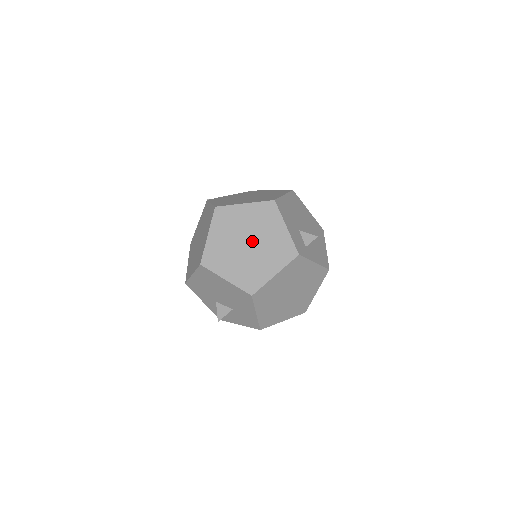
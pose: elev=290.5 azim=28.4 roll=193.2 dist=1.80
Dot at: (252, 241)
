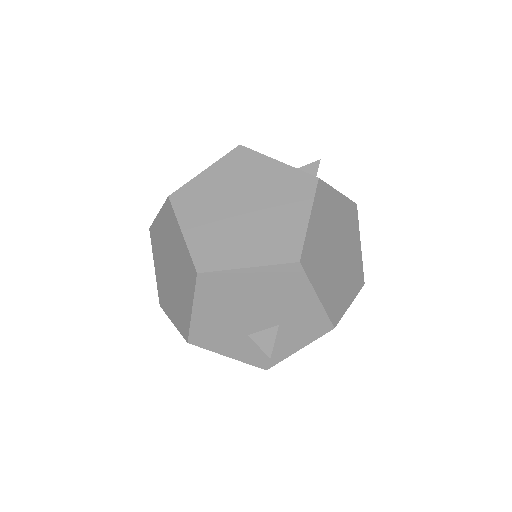
Dot at: (247, 201)
